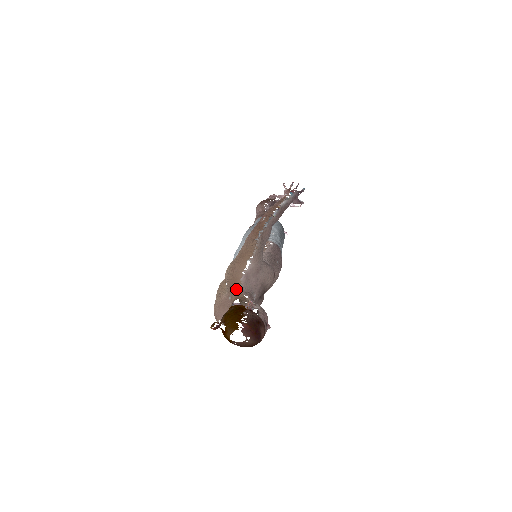
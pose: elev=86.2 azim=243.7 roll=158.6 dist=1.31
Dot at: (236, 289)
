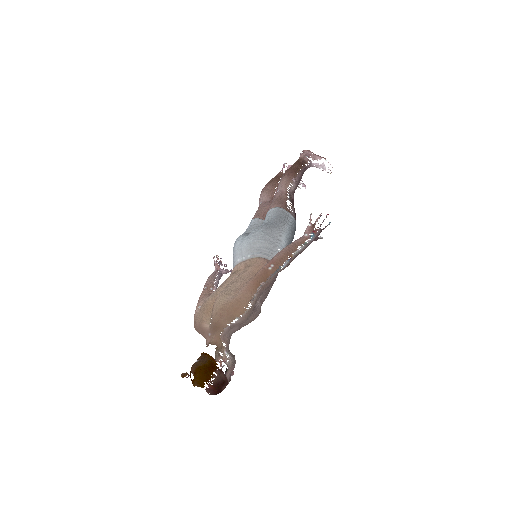
Dot at: (217, 334)
